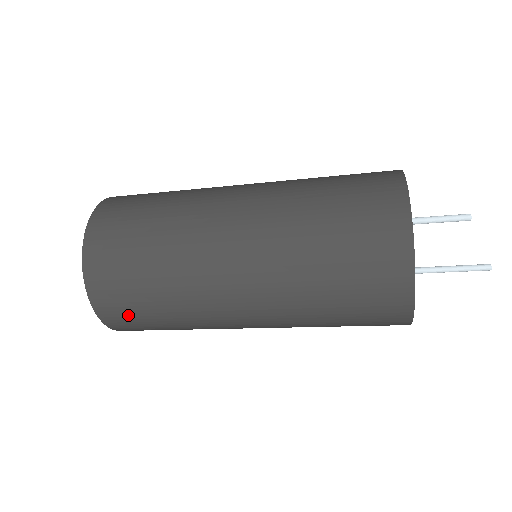
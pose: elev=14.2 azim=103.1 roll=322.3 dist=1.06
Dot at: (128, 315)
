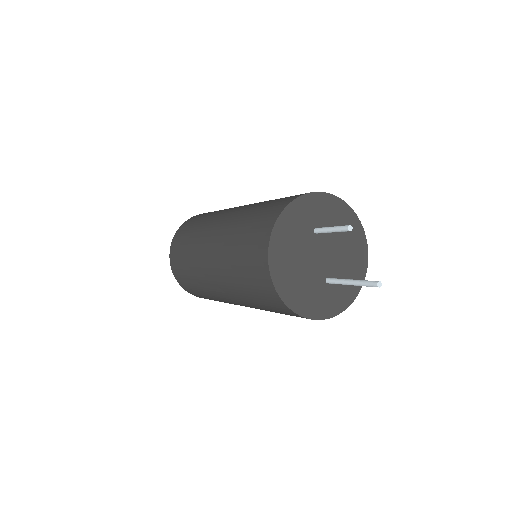
Dot at: (180, 273)
